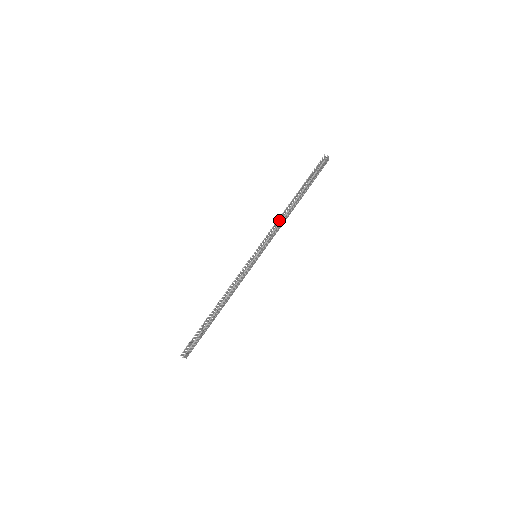
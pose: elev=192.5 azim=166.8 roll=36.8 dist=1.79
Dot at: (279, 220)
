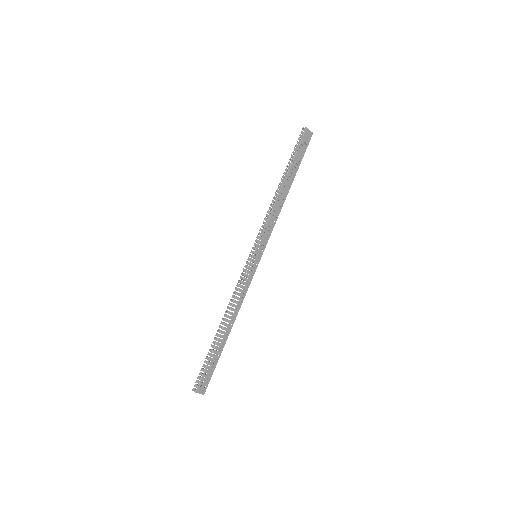
Dot at: (273, 211)
